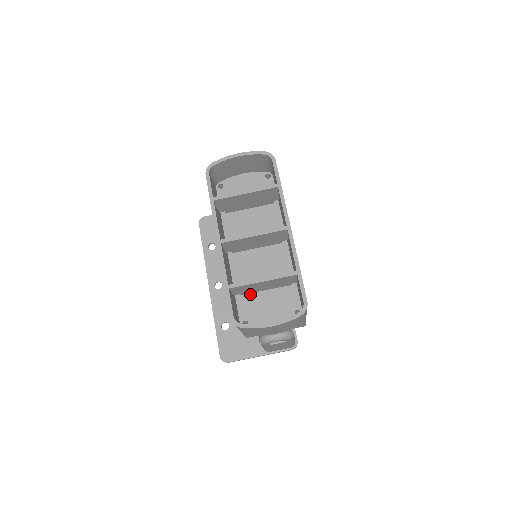
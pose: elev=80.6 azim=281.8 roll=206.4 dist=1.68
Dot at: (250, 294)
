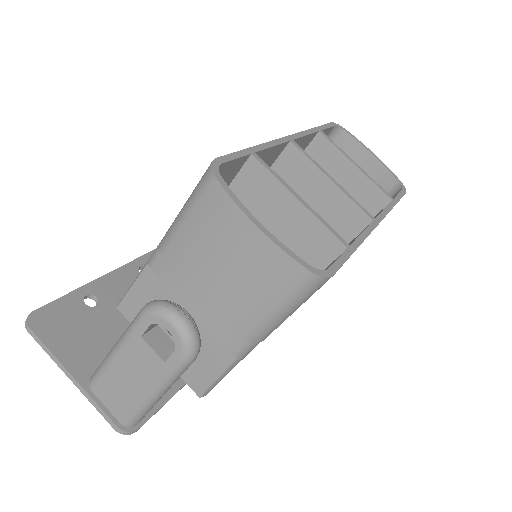
Dot at: occluded
